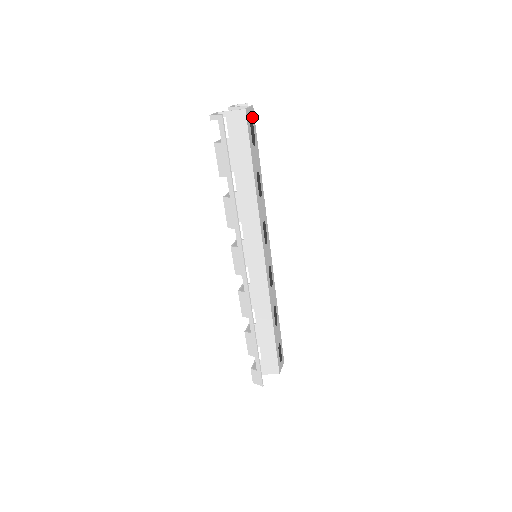
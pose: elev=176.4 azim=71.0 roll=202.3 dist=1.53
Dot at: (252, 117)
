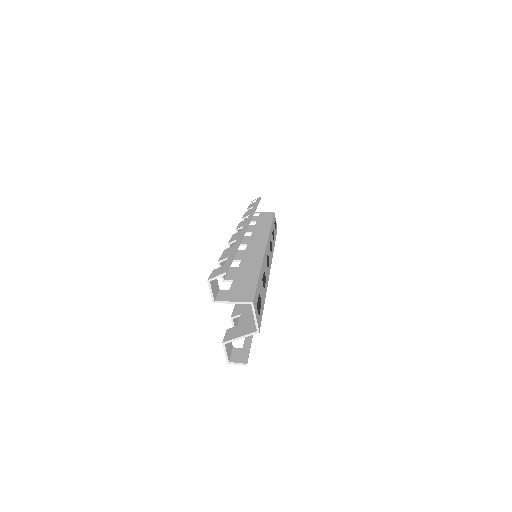
Dot at: (276, 226)
